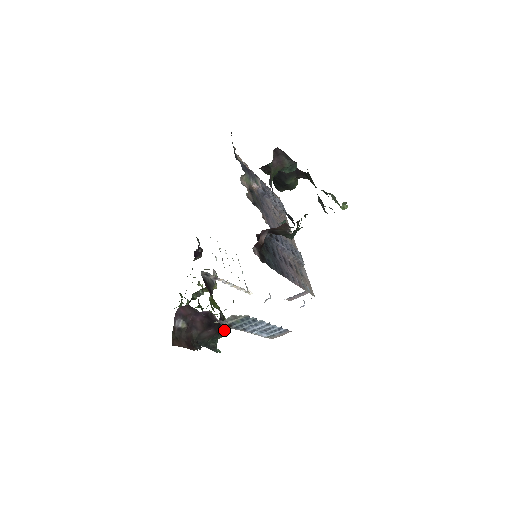
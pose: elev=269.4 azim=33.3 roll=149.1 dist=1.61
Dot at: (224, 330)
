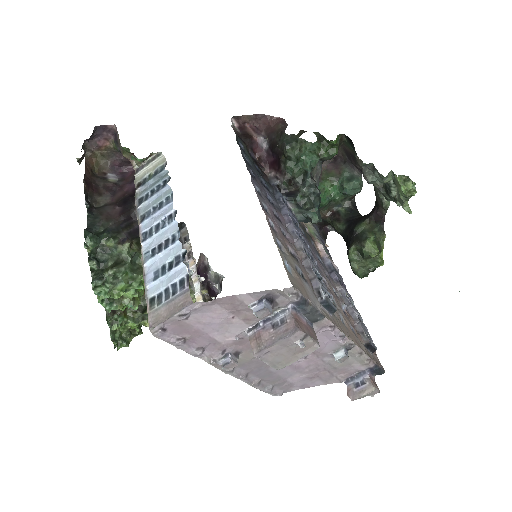
Dot at: (125, 243)
